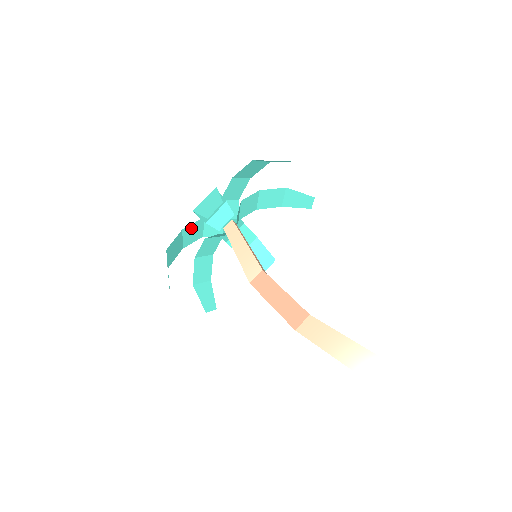
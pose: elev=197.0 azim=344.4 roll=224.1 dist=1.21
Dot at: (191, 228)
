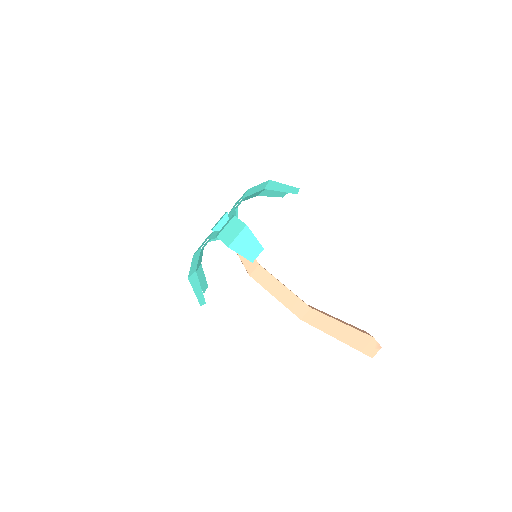
Dot at: occluded
